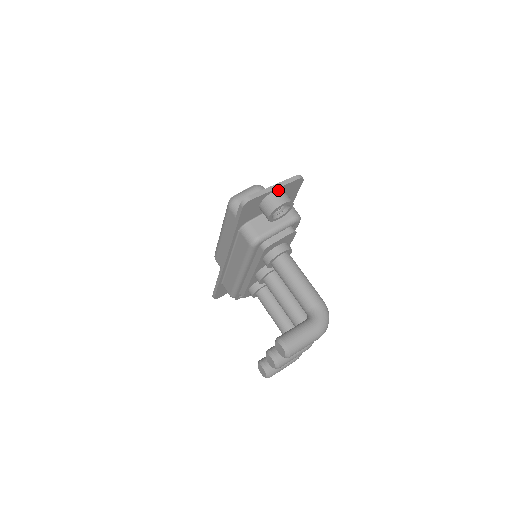
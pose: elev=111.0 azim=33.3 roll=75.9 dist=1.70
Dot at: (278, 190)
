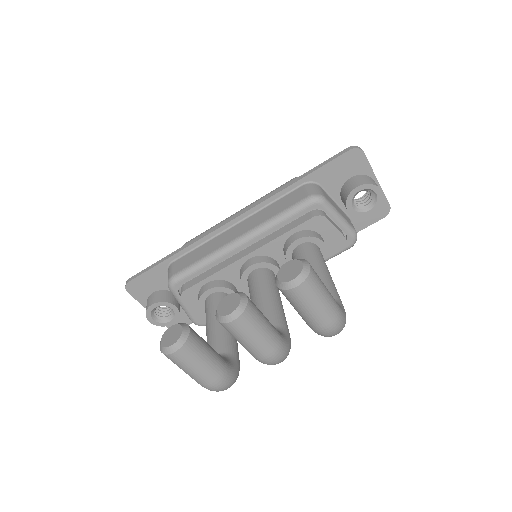
Dot at: occluded
